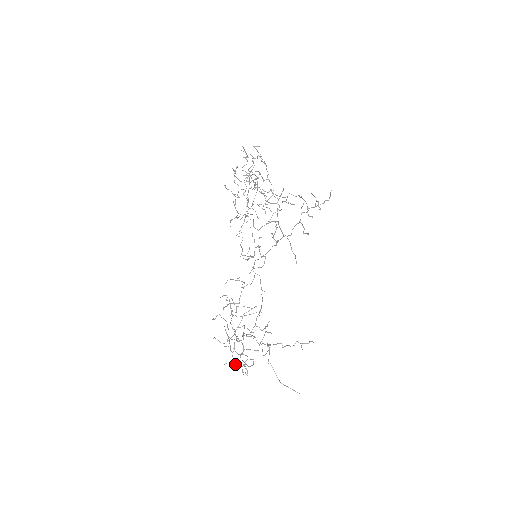
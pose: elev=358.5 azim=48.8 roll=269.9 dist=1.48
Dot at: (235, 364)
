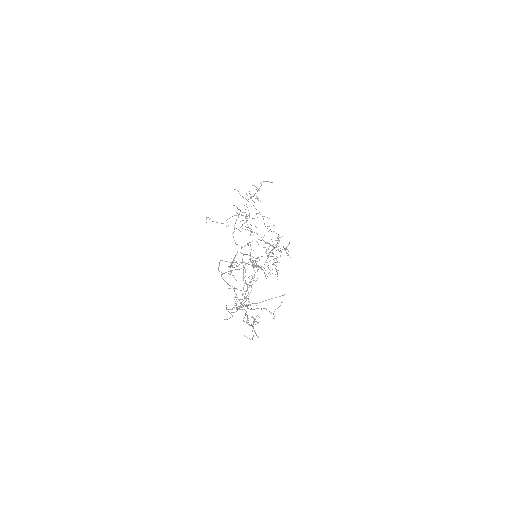
Dot at: (228, 309)
